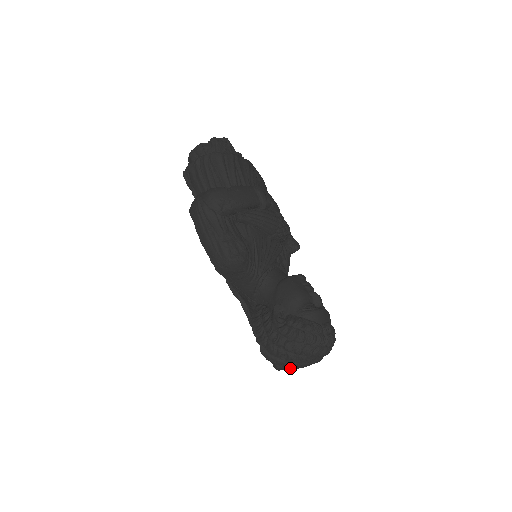
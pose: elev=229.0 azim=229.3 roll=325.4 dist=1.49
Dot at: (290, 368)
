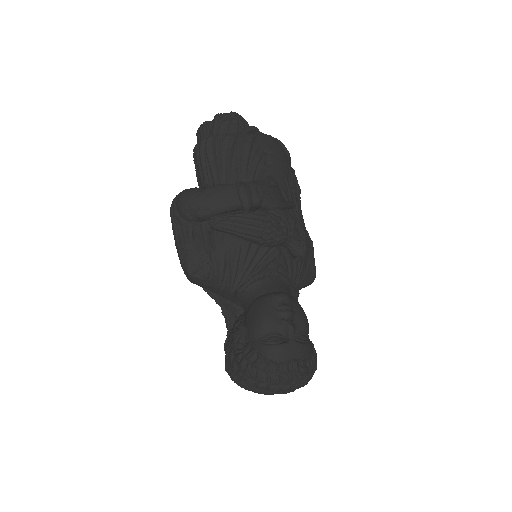
Dot at: occluded
